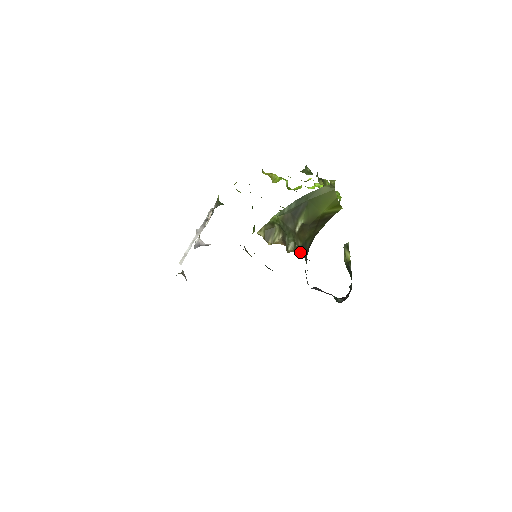
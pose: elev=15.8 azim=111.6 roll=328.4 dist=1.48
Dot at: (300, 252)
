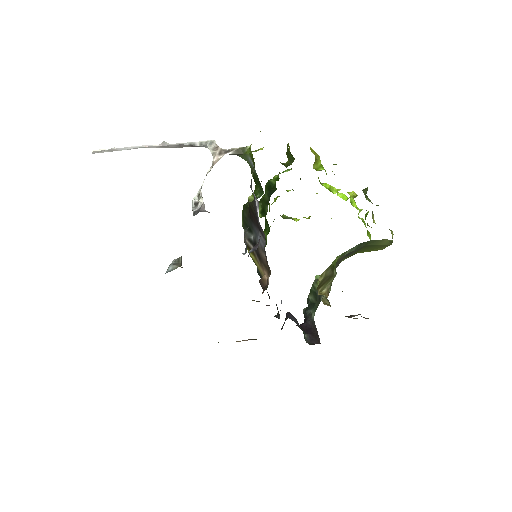
Dot at: occluded
